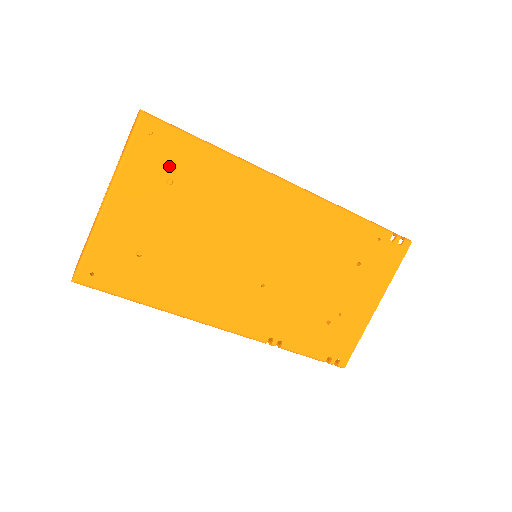
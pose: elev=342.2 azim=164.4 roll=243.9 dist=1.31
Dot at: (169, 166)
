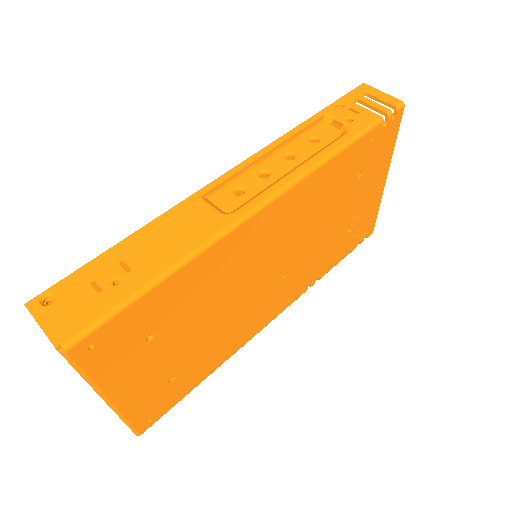
Dot at: (136, 335)
